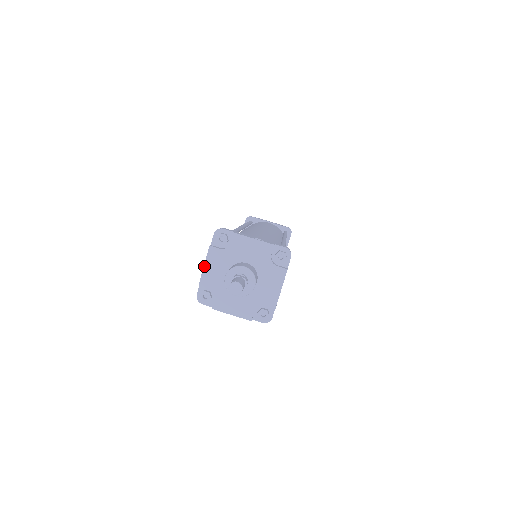
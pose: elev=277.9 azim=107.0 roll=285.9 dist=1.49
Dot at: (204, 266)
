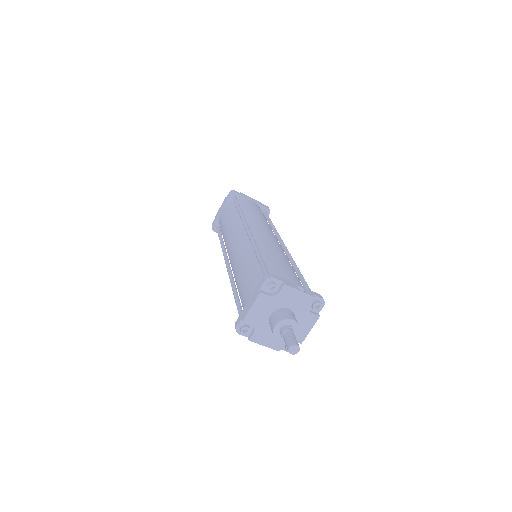
Dot at: (251, 308)
